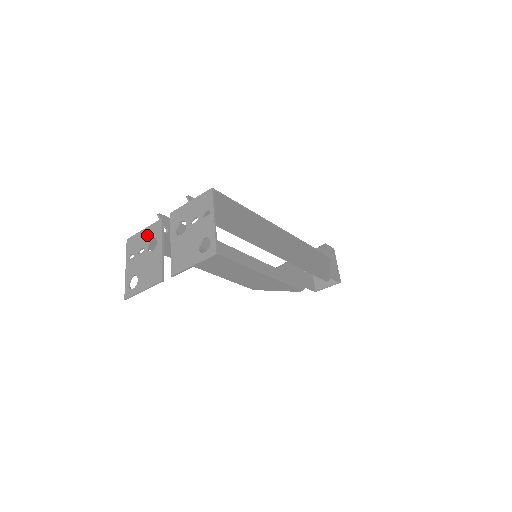
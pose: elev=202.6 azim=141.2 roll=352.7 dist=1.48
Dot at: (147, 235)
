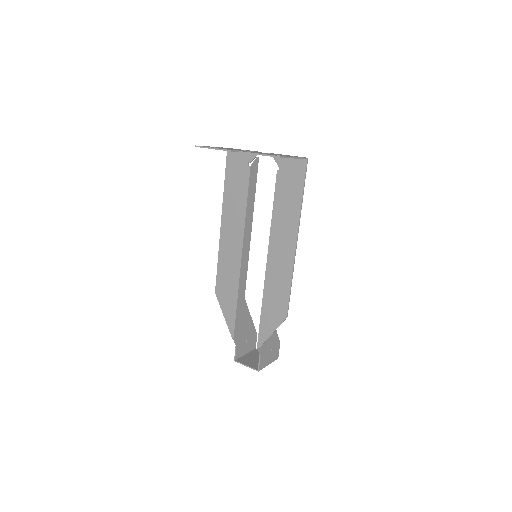
Dot at: occluded
